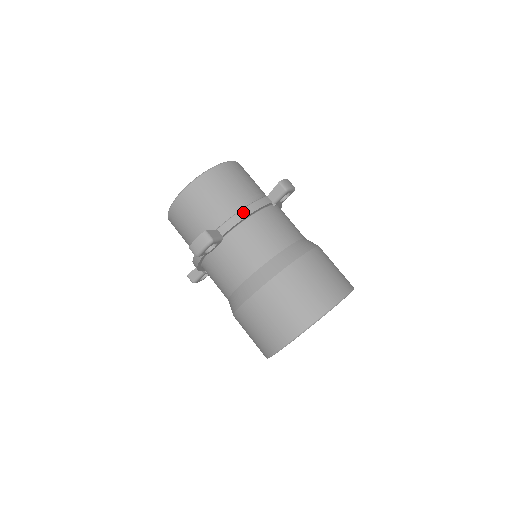
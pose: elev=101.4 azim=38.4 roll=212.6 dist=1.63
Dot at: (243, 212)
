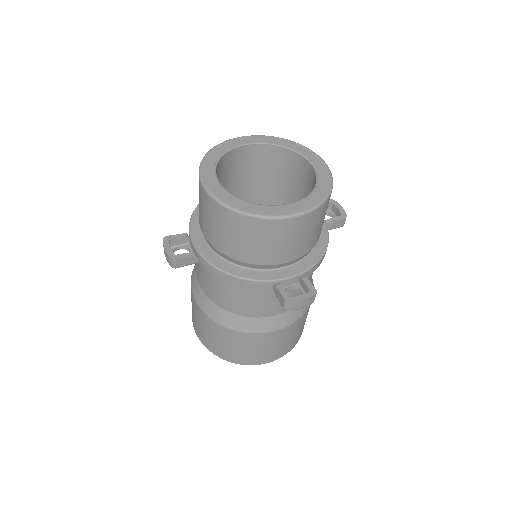
Dot at: occluded
